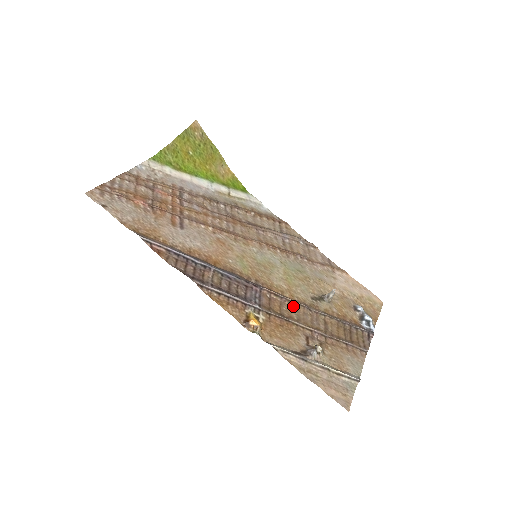
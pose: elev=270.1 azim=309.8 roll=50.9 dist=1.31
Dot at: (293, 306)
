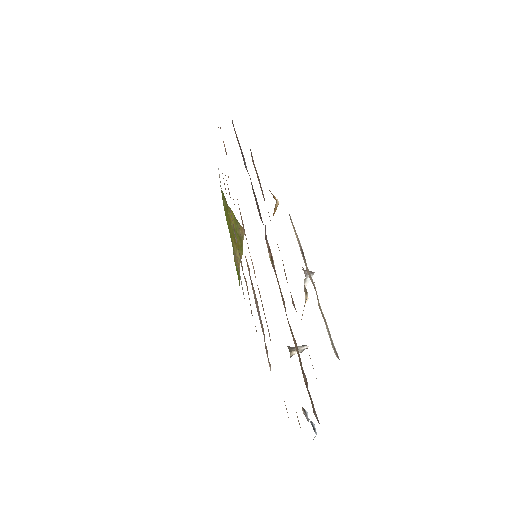
Dot at: (278, 283)
